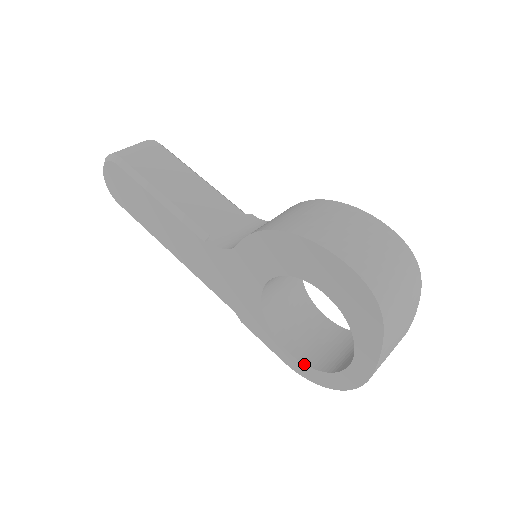
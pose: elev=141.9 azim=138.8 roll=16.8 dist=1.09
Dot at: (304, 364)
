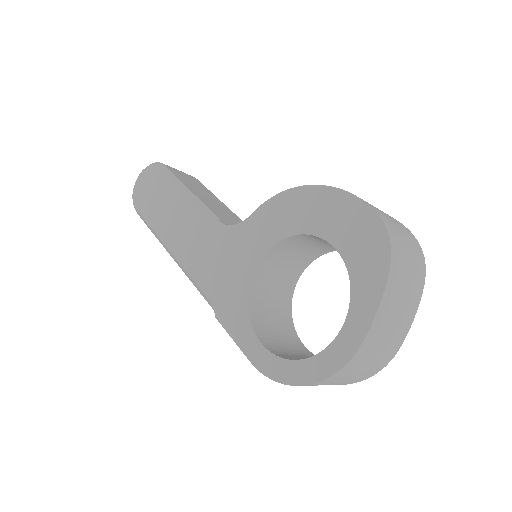
Dot at: (277, 355)
